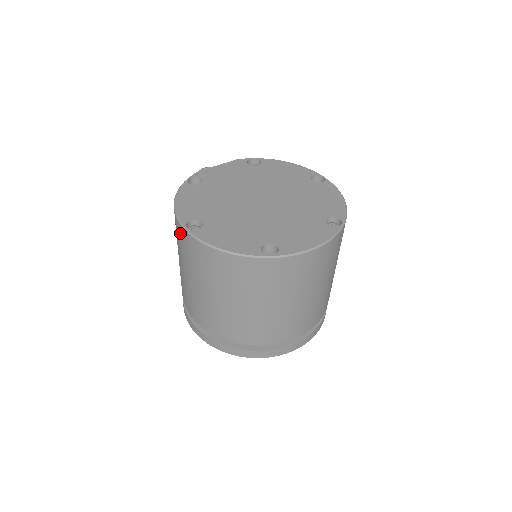
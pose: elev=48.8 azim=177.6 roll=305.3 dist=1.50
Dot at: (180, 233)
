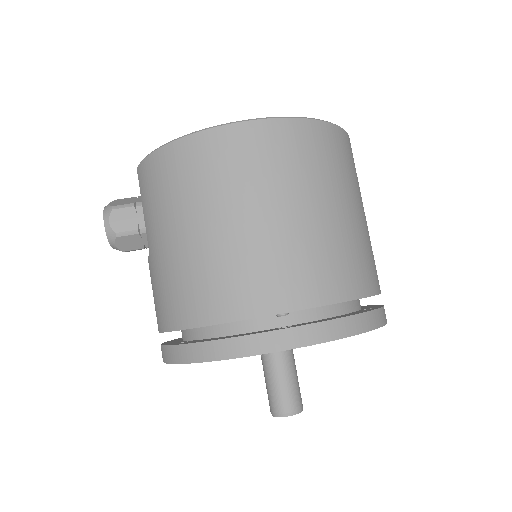
Dot at: (235, 141)
